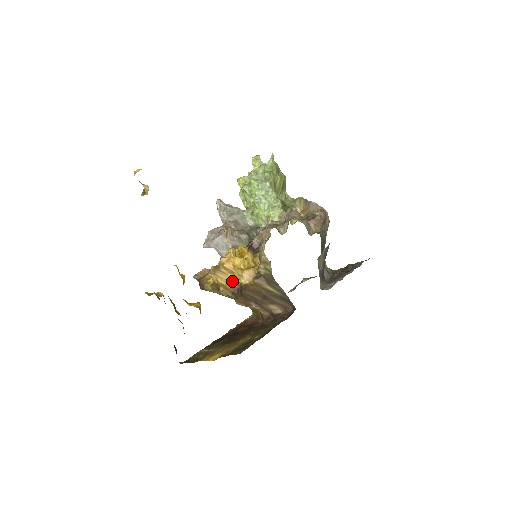
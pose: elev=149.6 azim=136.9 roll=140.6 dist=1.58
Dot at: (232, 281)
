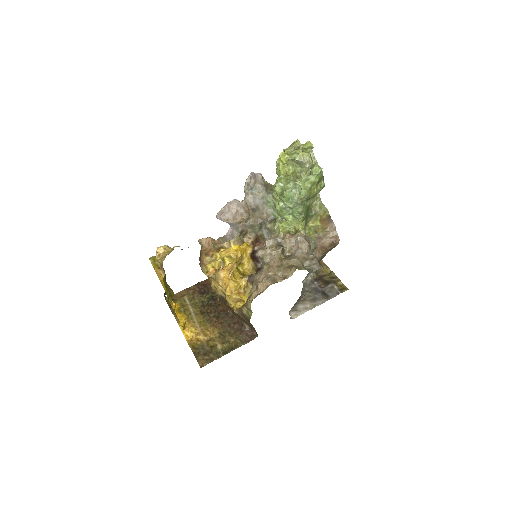
Dot at: (222, 291)
